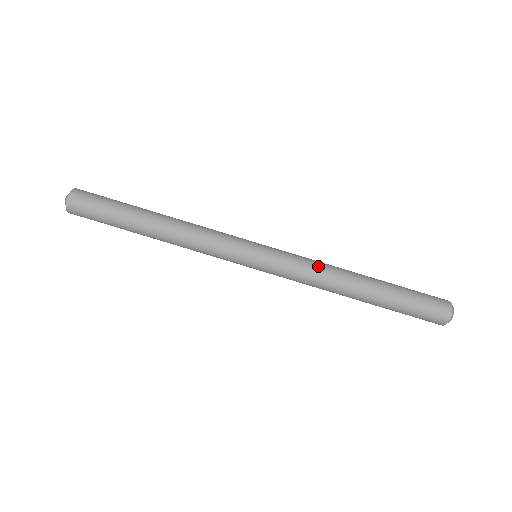
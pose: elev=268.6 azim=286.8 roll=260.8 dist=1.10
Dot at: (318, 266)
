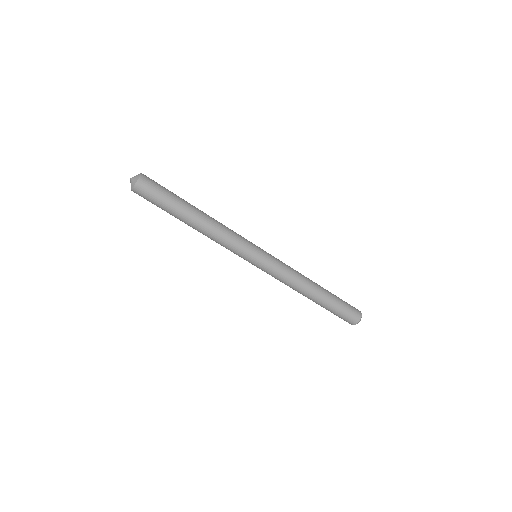
Dot at: (294, 275)
